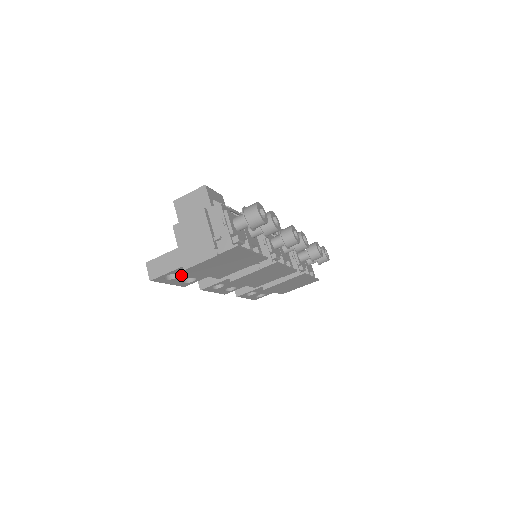
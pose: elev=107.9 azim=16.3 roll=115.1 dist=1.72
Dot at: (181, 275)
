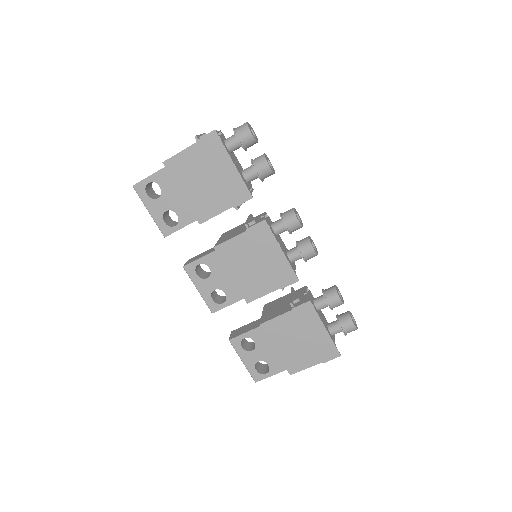
Dot at: (163, 194)
